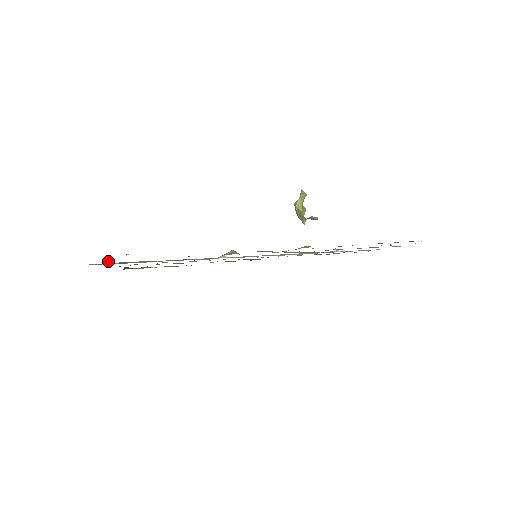
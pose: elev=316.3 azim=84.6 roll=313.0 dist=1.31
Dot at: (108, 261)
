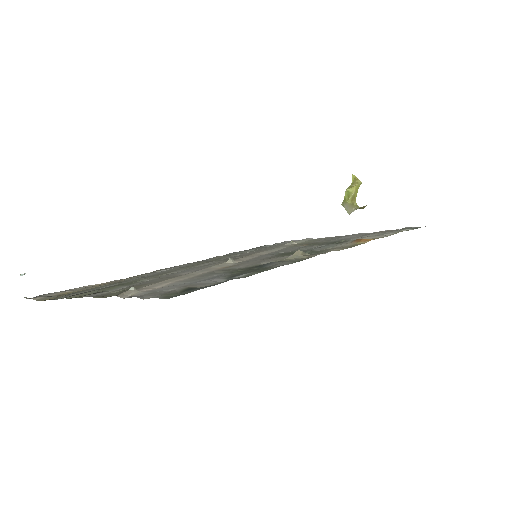
Dot at: (132, 288)
